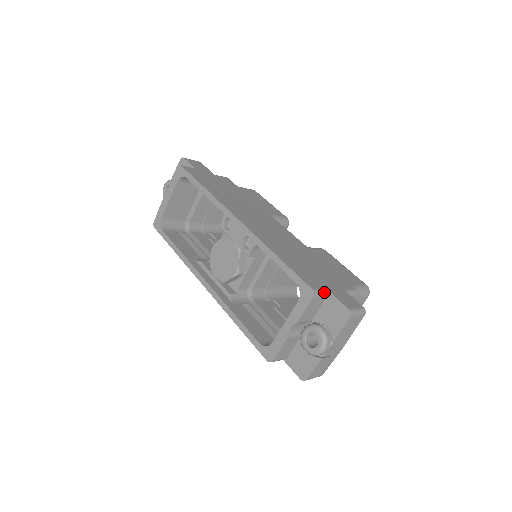
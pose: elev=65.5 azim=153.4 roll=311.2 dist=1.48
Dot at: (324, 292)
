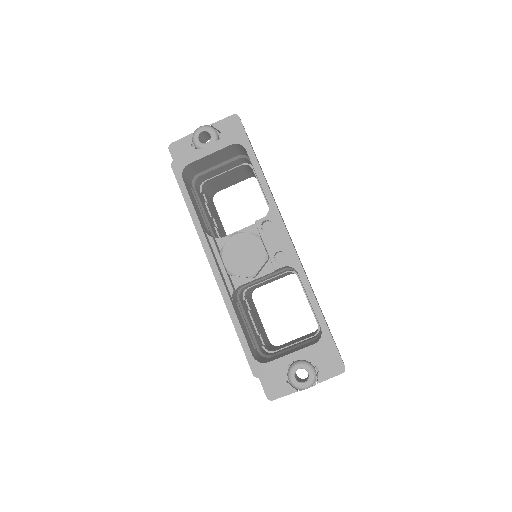
Dot at: occluded
